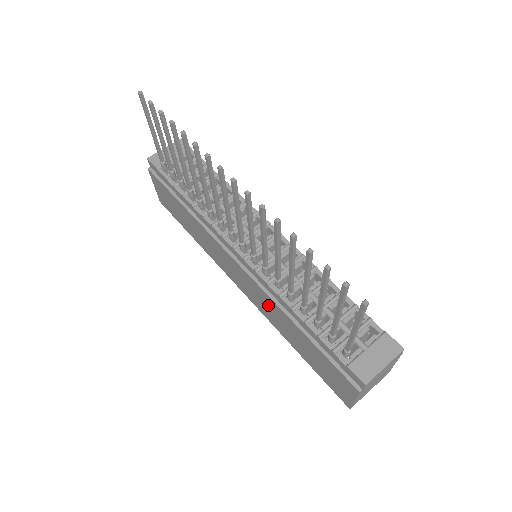
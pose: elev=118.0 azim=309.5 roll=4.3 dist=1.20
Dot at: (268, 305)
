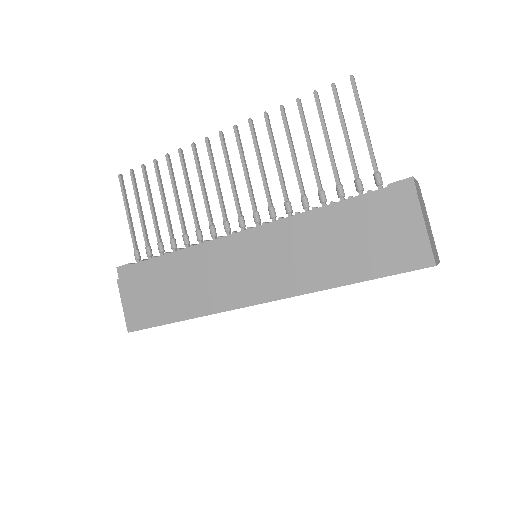
Dot at: (291, 253)
